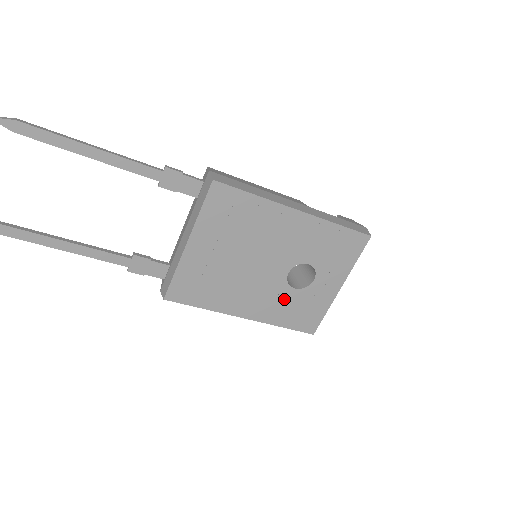
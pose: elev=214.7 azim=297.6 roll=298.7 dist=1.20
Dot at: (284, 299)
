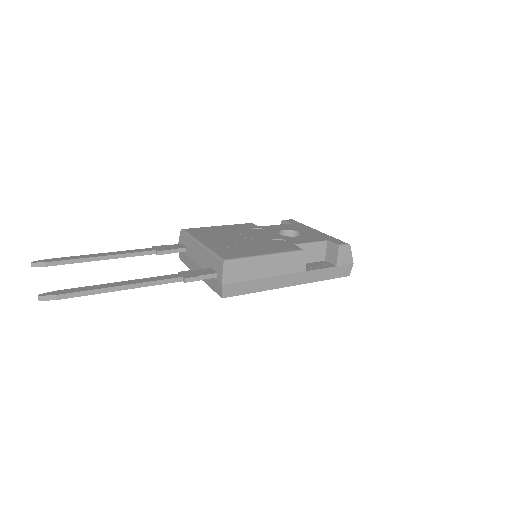
Dot at: occluded
